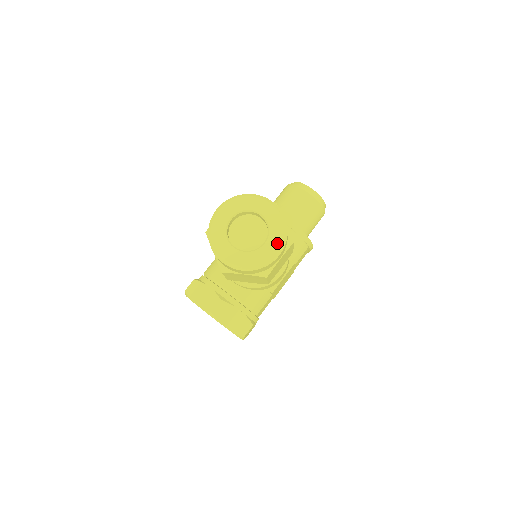
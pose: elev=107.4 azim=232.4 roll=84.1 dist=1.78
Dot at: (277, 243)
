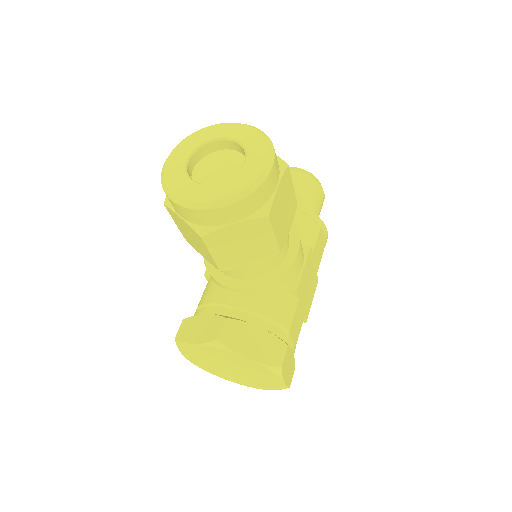
Dot at: (262, 155)
